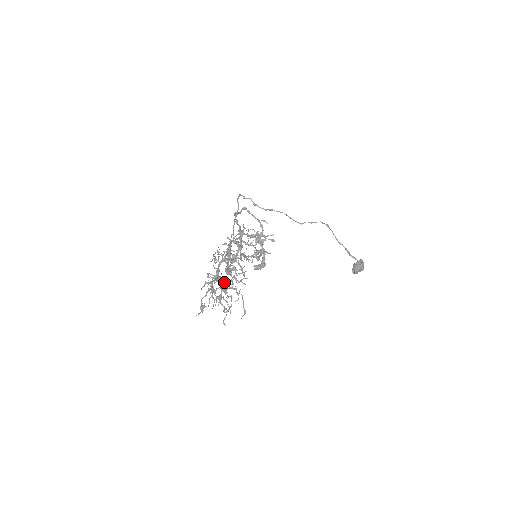
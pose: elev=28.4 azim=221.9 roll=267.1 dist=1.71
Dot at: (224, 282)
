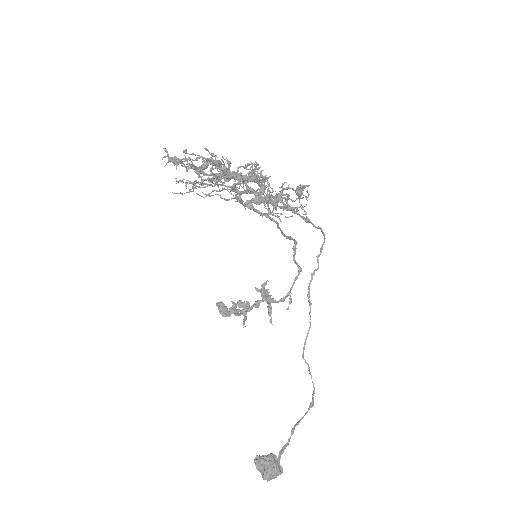
Dot at: occluded
